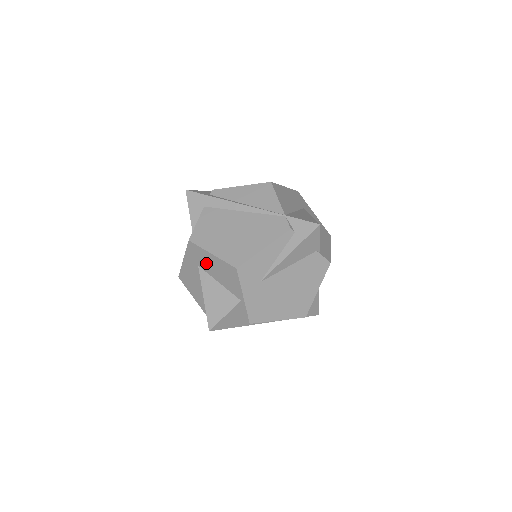
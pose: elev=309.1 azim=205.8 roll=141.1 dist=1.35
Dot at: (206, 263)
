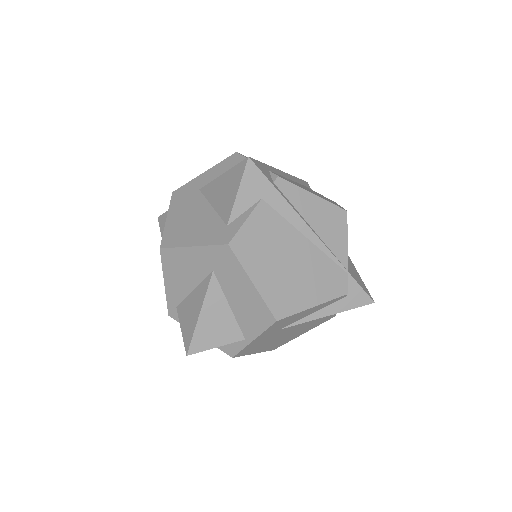
Dot at: (231, 280)
